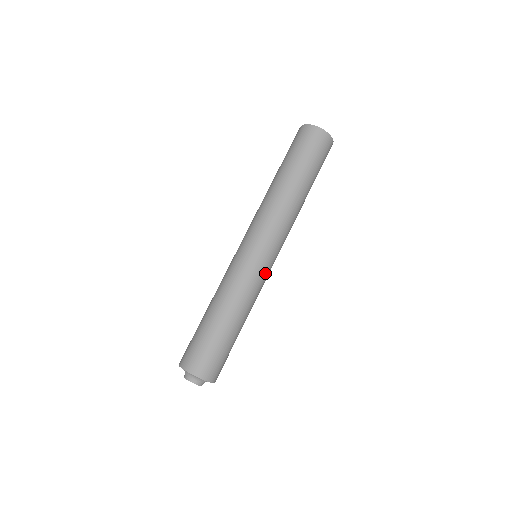
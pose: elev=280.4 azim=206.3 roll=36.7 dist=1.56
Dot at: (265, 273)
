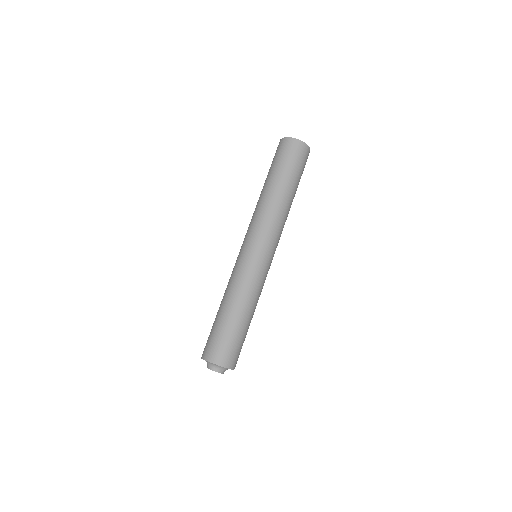
Dot at: (260, 266)
